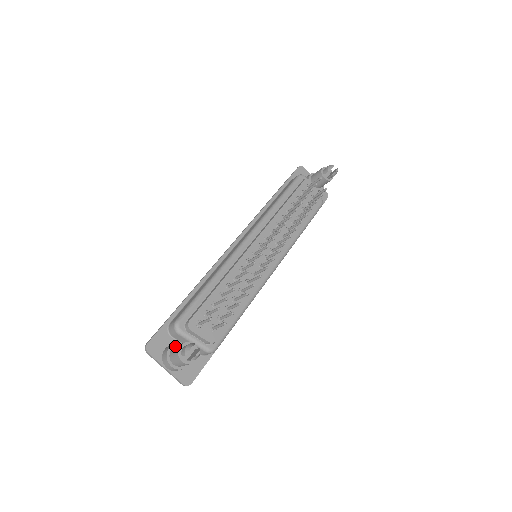
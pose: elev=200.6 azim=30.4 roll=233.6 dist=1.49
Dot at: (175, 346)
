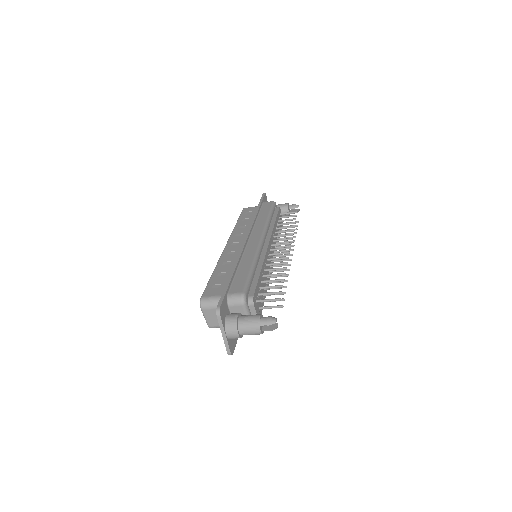
Dot at: (244, 316)
